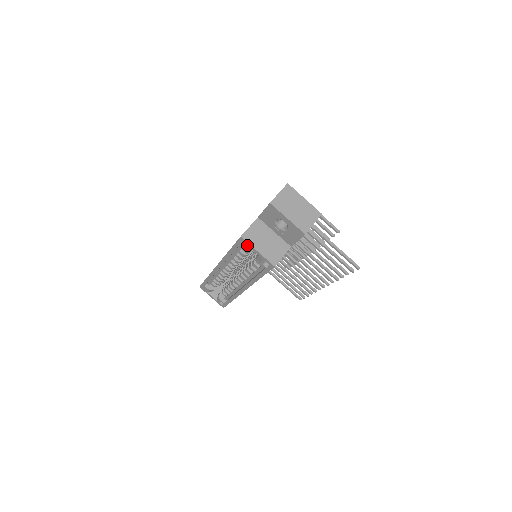
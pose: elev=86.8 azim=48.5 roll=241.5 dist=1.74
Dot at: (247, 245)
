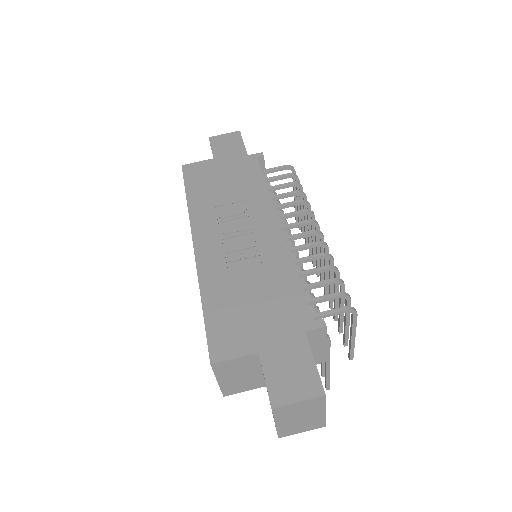
Dot at: occluded
